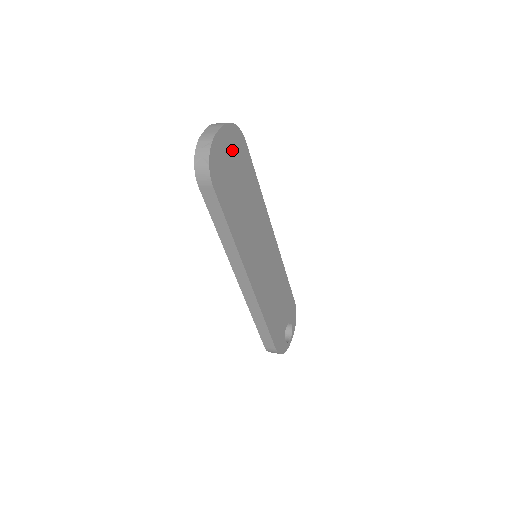
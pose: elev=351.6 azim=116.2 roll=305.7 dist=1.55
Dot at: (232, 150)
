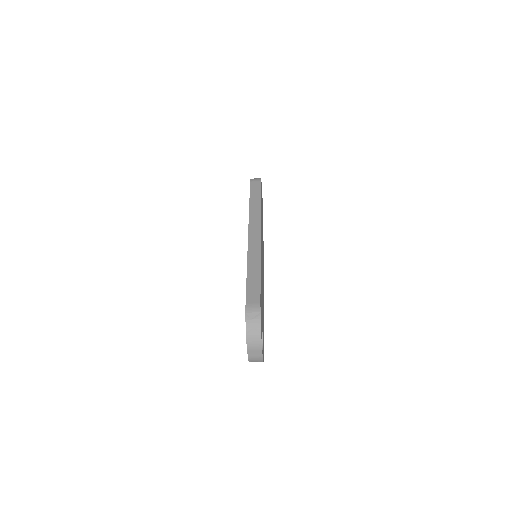
Dot at: (262, 206)
